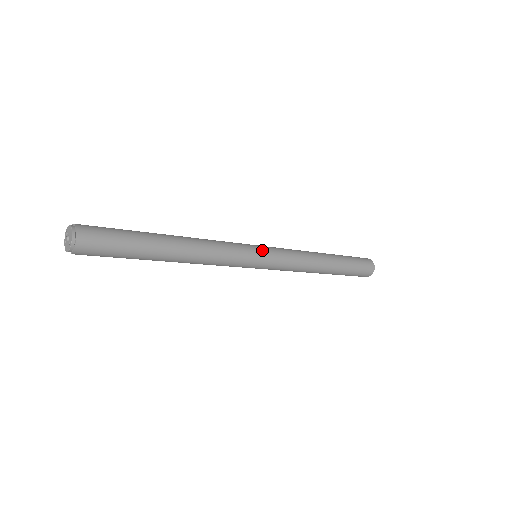
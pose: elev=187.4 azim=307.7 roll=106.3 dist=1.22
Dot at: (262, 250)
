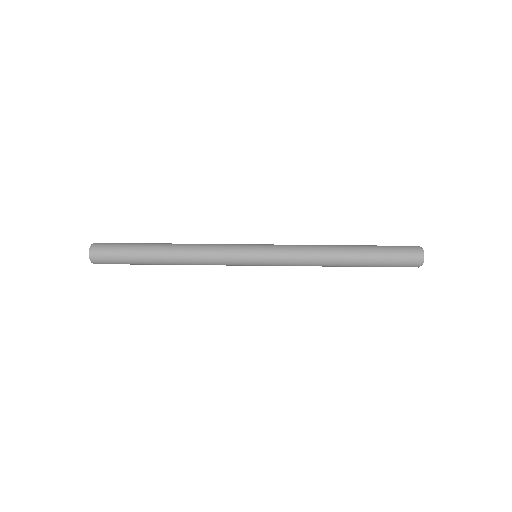
Dot at: (257, 258)
